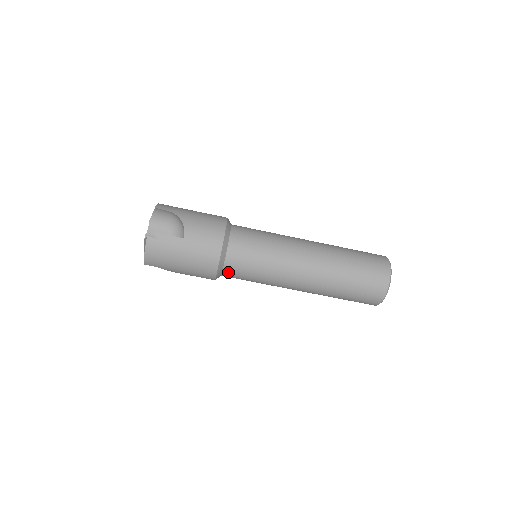
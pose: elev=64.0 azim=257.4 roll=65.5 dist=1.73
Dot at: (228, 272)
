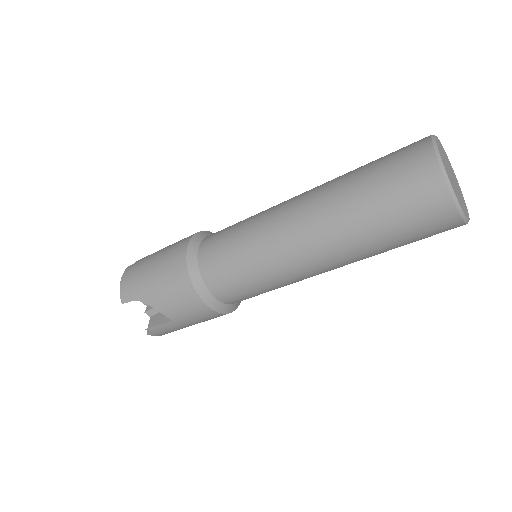
Dot at: occluded
